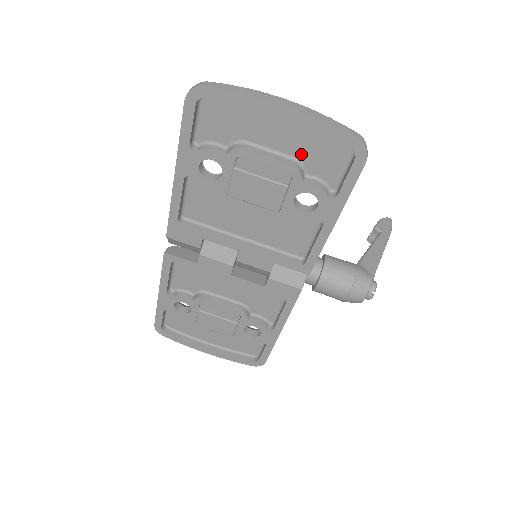
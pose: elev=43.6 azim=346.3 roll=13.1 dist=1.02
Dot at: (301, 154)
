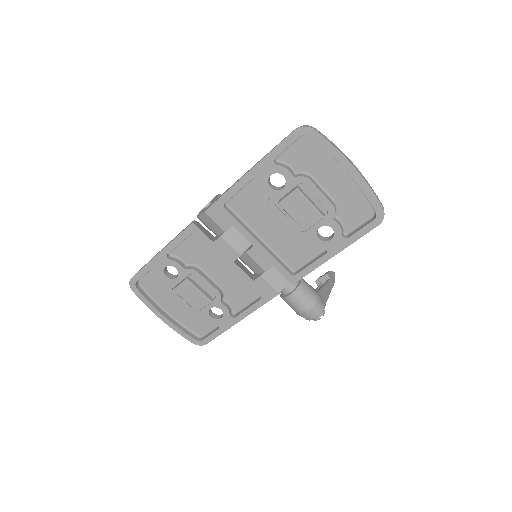
Dot at: (340, 201)
